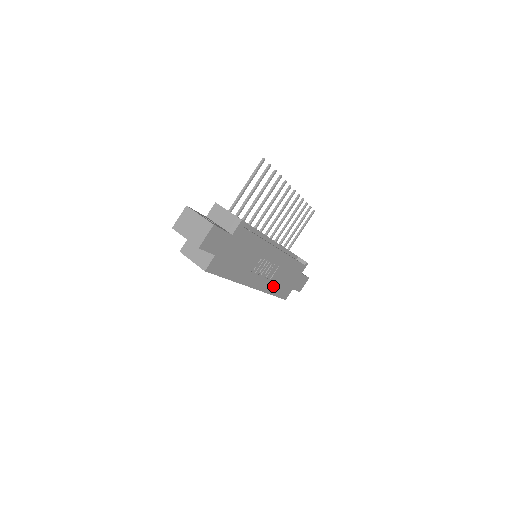
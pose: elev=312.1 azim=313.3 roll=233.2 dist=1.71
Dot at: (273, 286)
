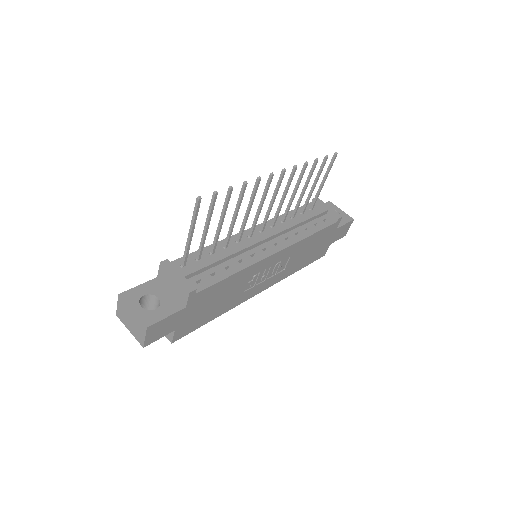
Dot at: (294, 267)
